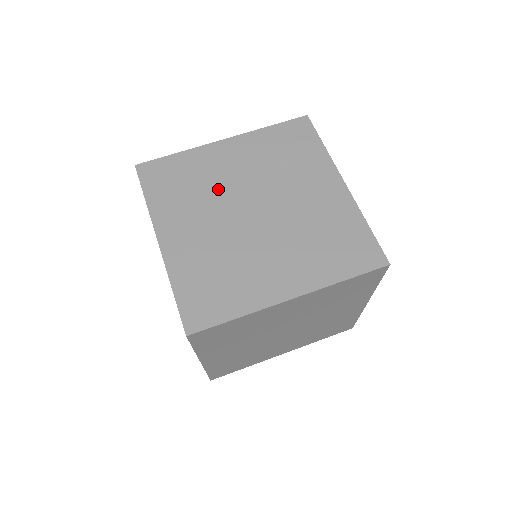
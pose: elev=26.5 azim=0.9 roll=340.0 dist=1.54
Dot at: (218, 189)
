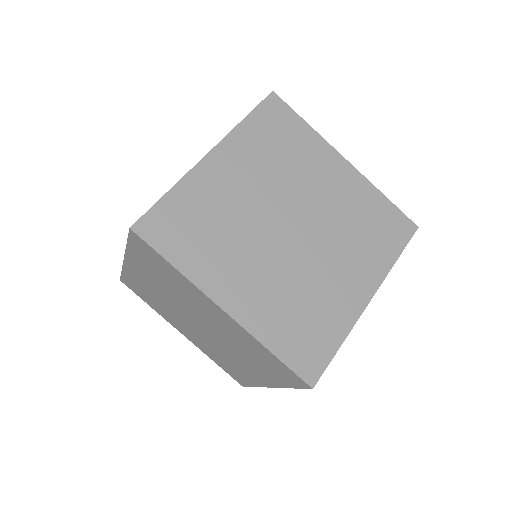
Dot at: (242, 218)
